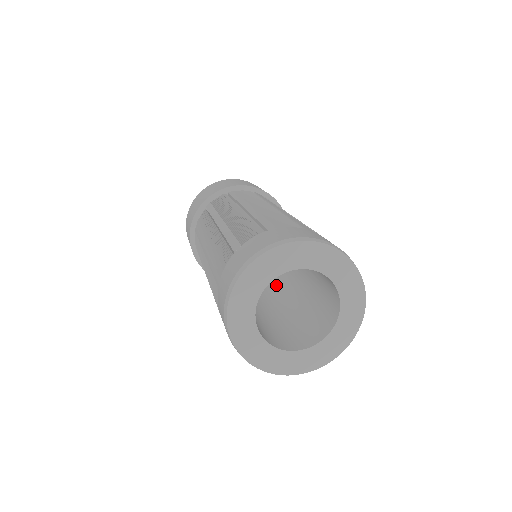
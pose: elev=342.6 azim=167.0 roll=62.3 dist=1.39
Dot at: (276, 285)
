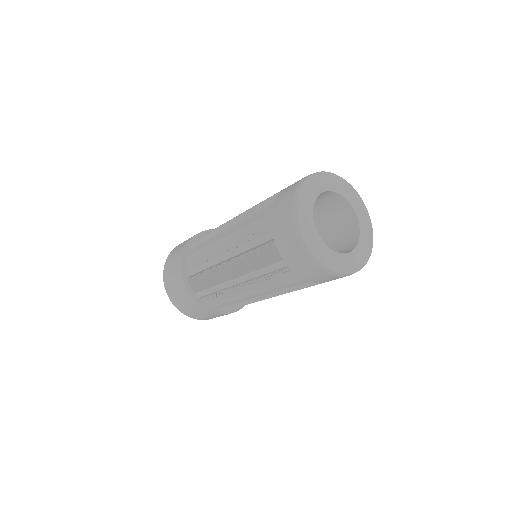
Dot at: occluded
